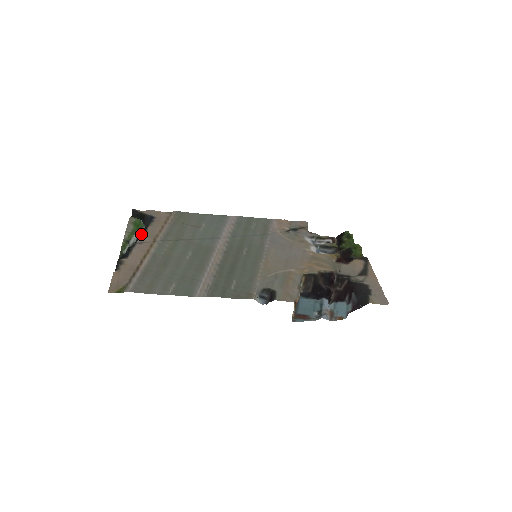
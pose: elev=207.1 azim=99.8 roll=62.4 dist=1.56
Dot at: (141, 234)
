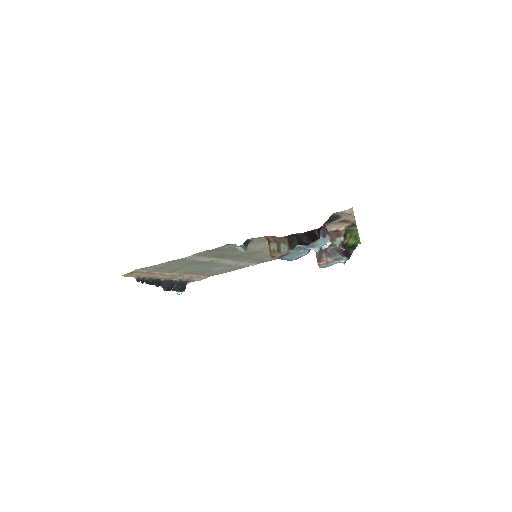
Dot at: (178, 290)
